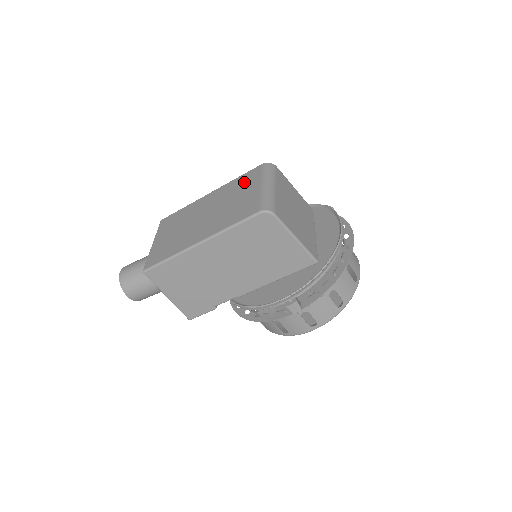
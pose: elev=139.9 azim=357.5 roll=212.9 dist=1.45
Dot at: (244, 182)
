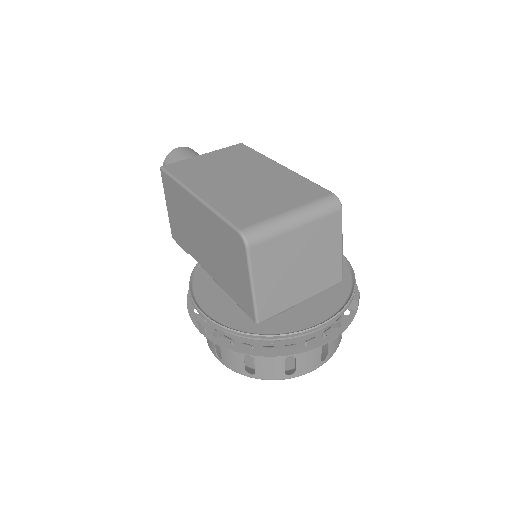
Dot at: (298, 190)
